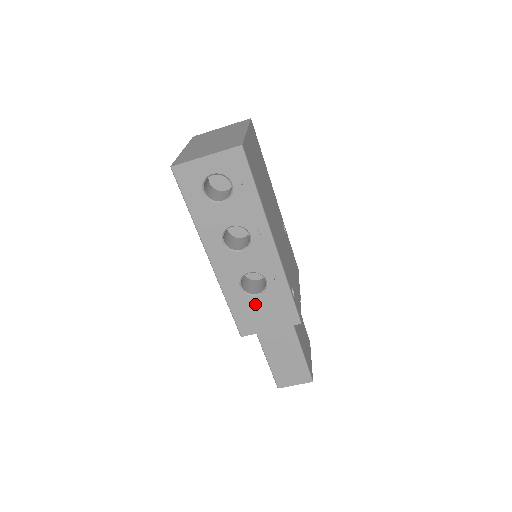
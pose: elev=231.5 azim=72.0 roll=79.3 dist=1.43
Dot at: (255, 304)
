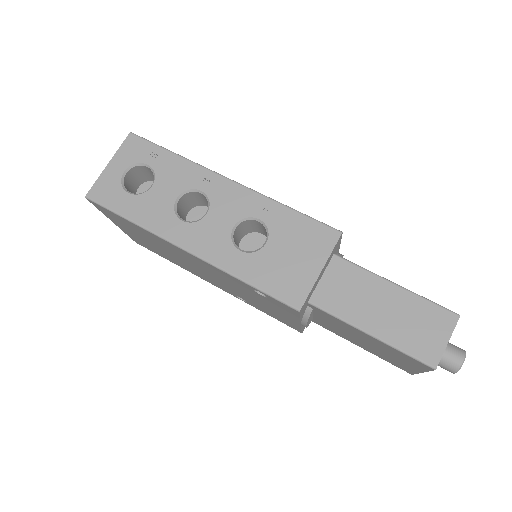
Dot at: (273, 255)
